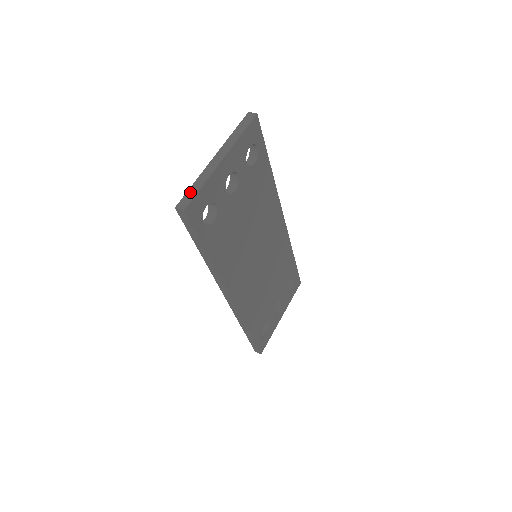
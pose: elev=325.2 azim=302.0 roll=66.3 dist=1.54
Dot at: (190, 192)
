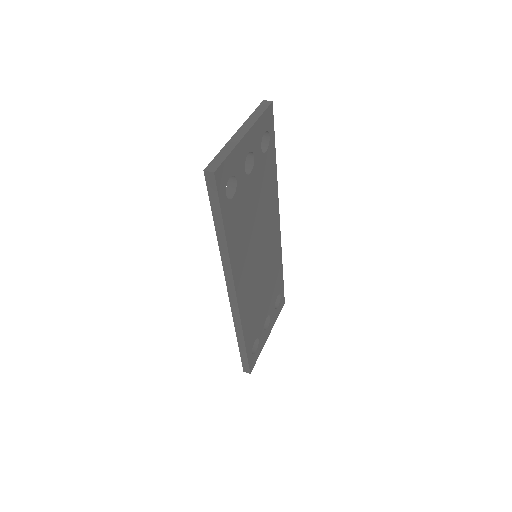
Dot at: (217, 158)
